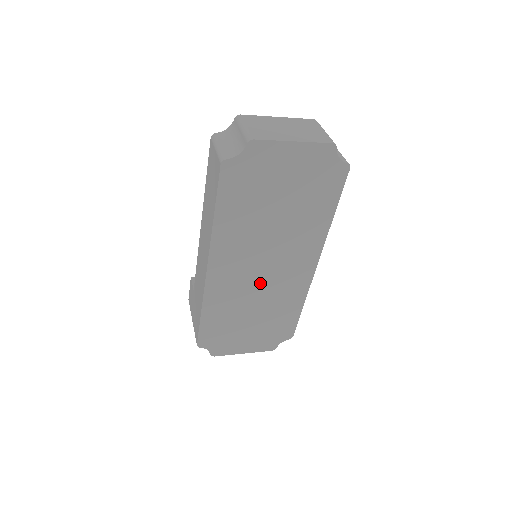
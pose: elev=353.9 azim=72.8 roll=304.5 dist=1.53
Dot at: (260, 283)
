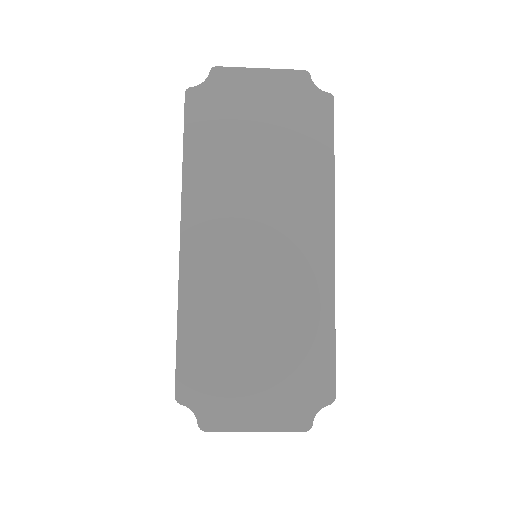
Dot at: (257, 270)
